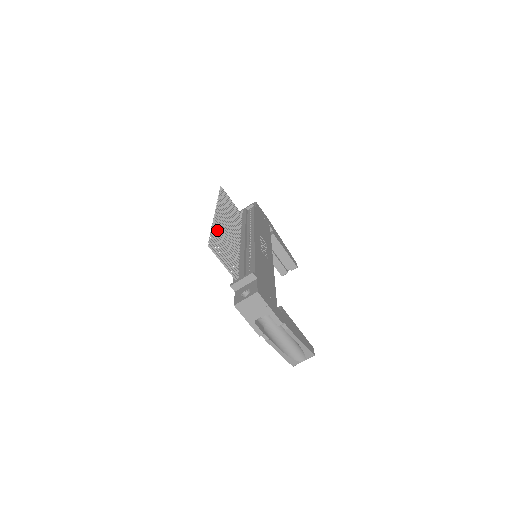
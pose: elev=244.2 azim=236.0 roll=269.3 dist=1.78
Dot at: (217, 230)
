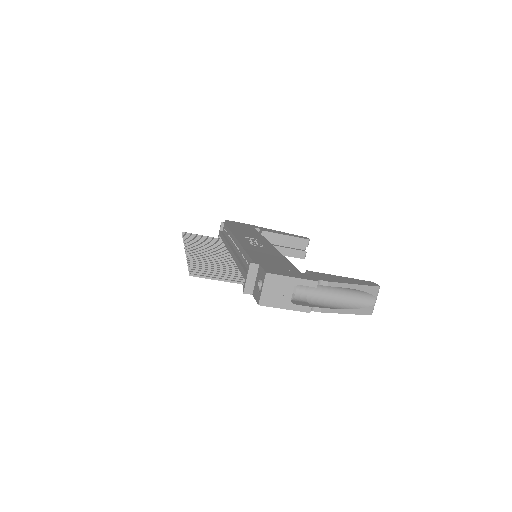
Dot at: occluded
